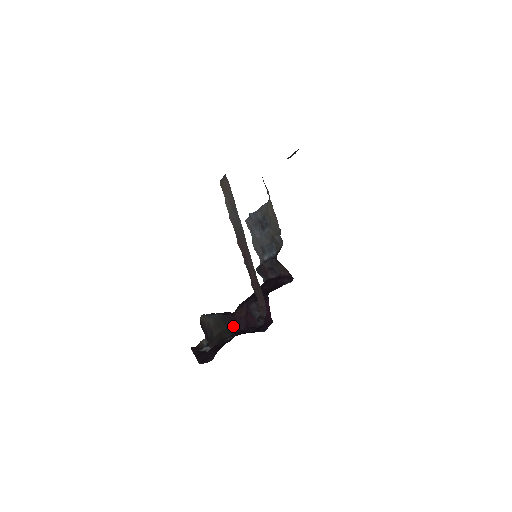
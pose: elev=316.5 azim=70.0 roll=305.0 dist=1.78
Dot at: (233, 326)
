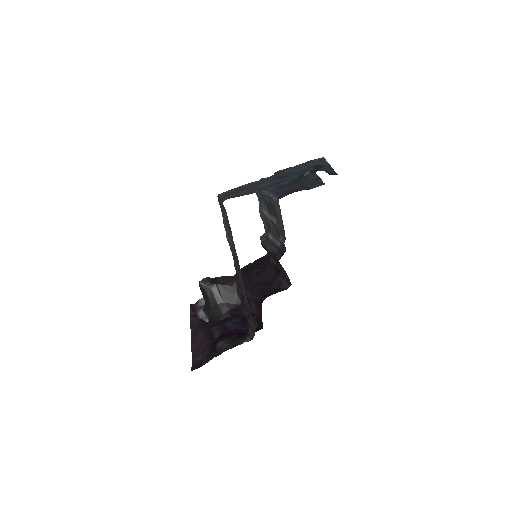
Dot at: (229, 300)
